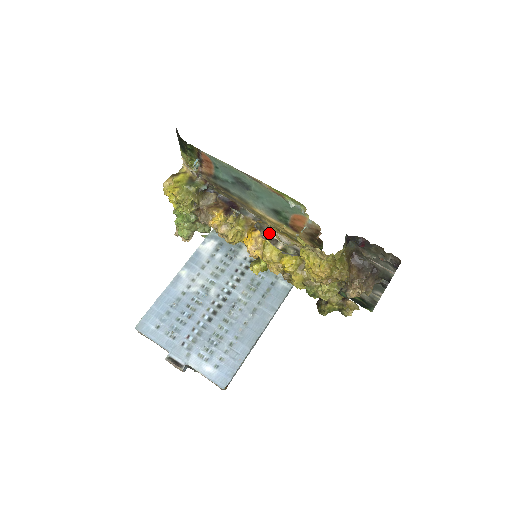
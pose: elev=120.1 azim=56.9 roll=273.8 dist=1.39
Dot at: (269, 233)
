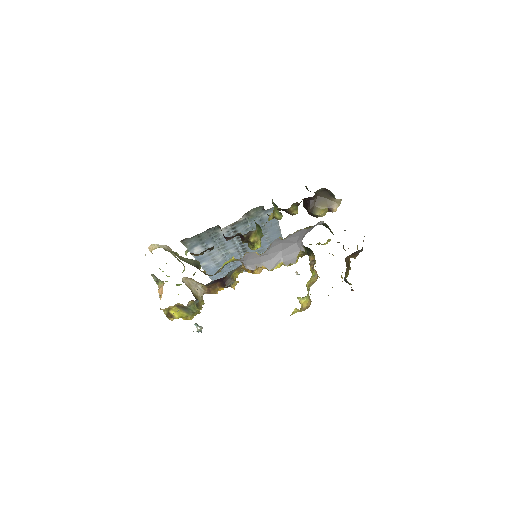
Dot at: occluded
